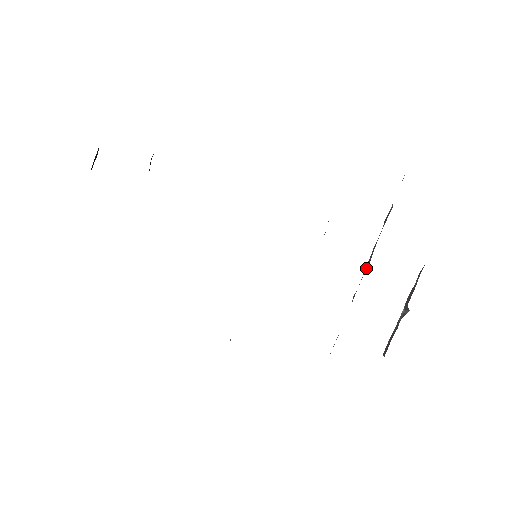
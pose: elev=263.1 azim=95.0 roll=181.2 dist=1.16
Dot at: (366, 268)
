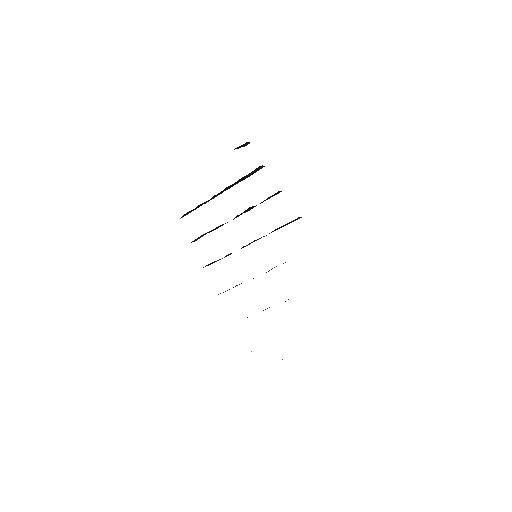
Dot at: occluded
